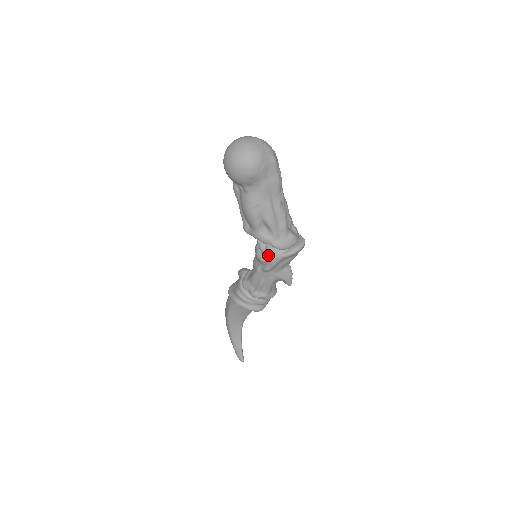
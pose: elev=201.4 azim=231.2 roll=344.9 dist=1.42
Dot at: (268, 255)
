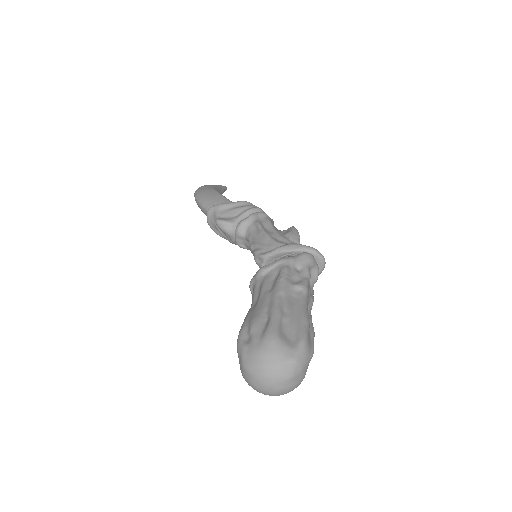
Dot at: occluded
